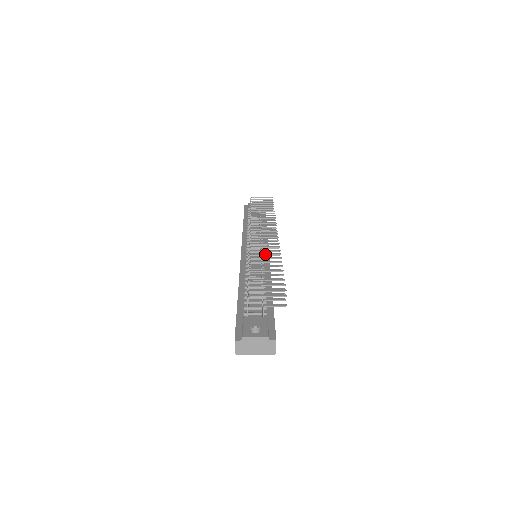
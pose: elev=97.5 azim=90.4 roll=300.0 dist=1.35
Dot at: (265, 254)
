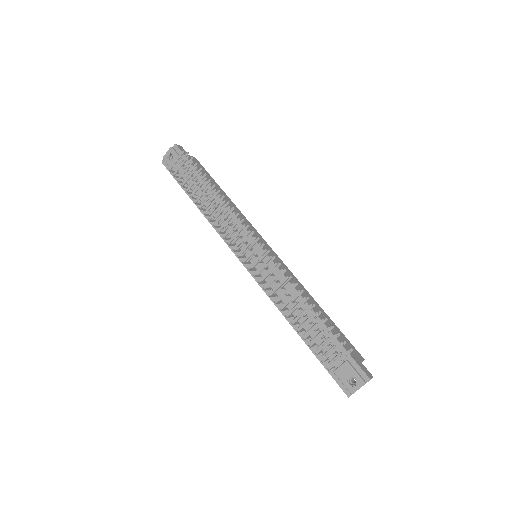
Dot at: occluded
